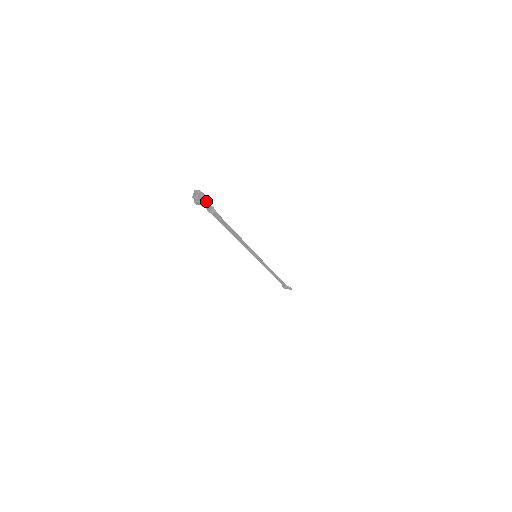
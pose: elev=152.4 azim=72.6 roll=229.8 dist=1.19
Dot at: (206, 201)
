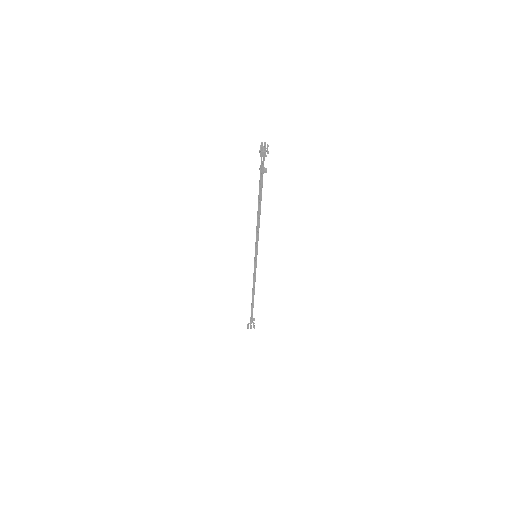
Dot at: (268, 153)
